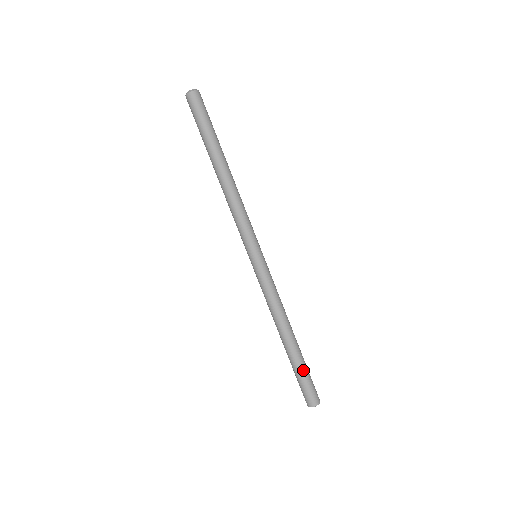
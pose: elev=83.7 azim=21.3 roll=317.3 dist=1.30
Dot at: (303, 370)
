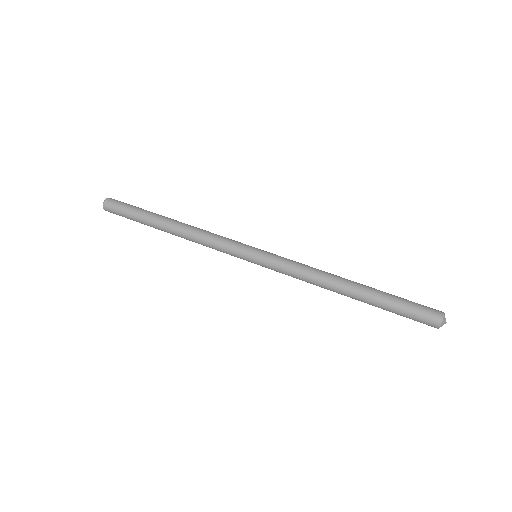
Dot at: (394, 296)
